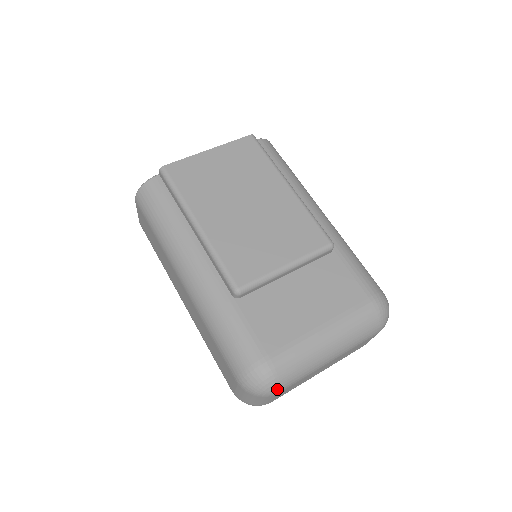
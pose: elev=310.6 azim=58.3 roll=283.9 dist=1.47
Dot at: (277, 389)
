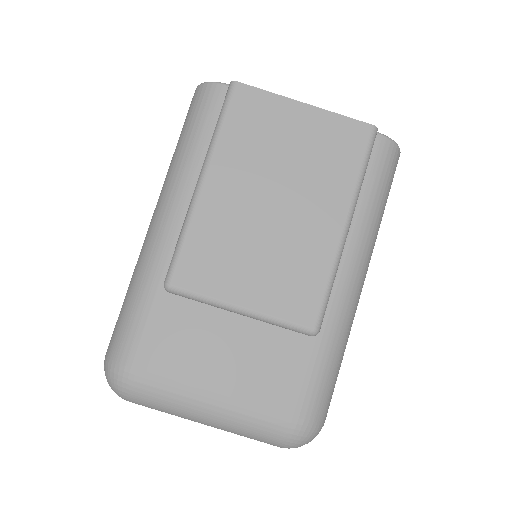
Dot at: (126, 399)
